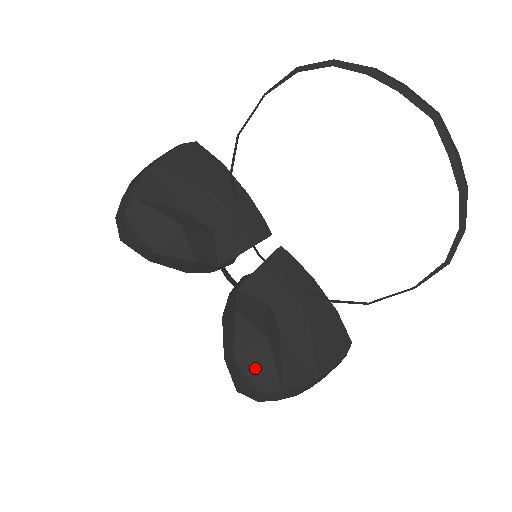
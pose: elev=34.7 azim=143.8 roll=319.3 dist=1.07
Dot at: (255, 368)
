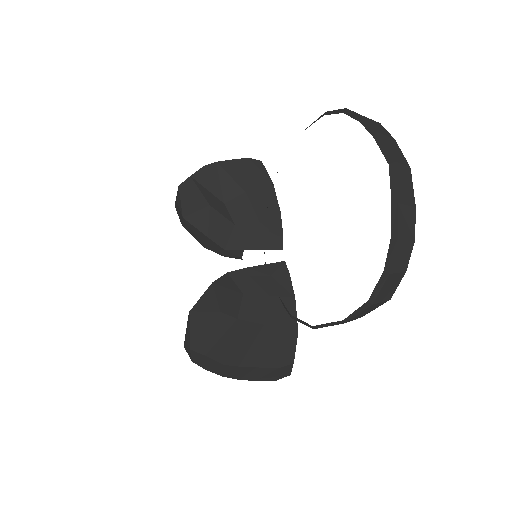
Dot at: (198, 328)
